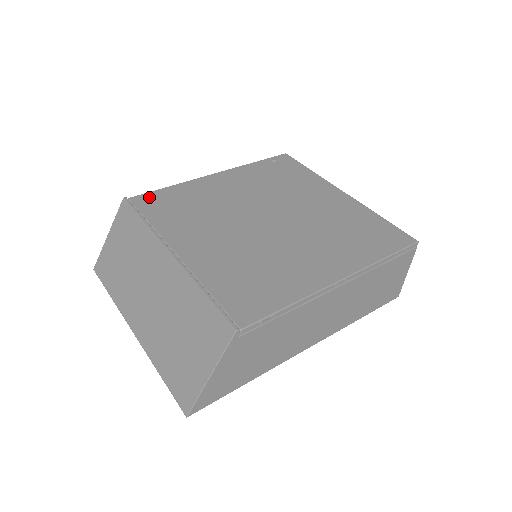
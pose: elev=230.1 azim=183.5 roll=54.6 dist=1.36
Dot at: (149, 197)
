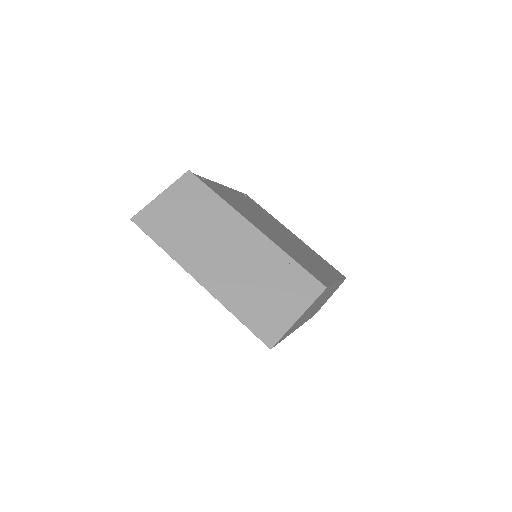
Dot at: (203, 179)
